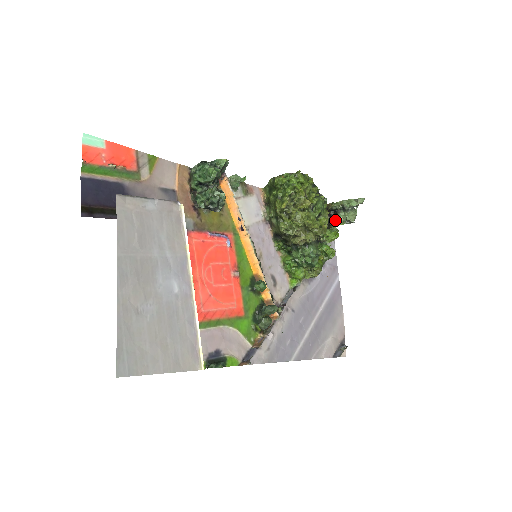
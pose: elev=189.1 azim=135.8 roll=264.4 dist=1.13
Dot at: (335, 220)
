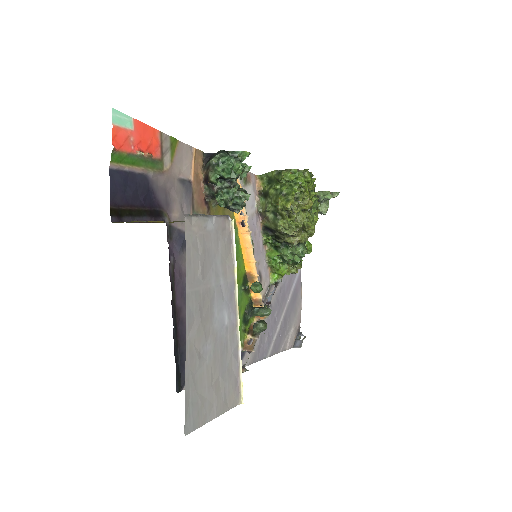
Dot at: occluded
